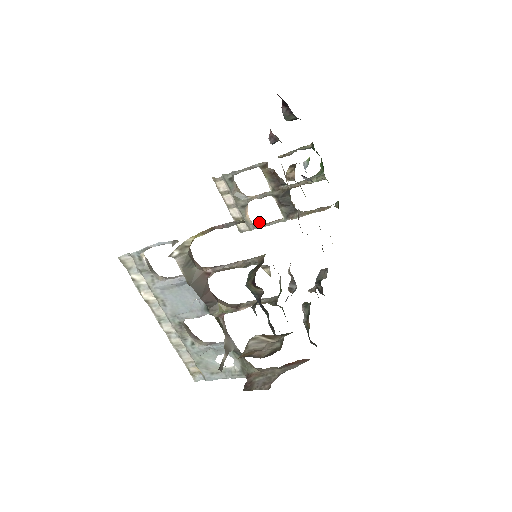
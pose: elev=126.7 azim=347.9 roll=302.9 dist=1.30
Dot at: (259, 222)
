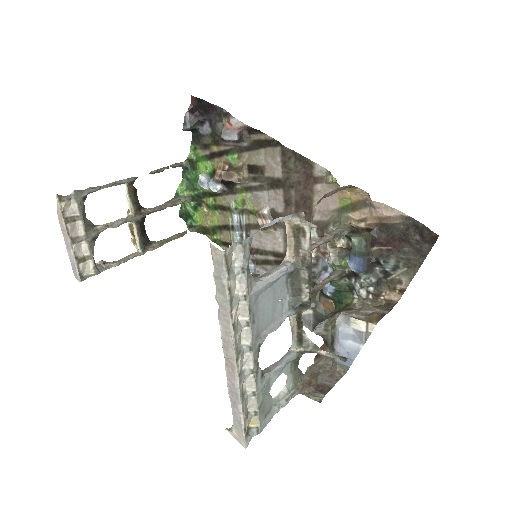
Dot at: occluded
